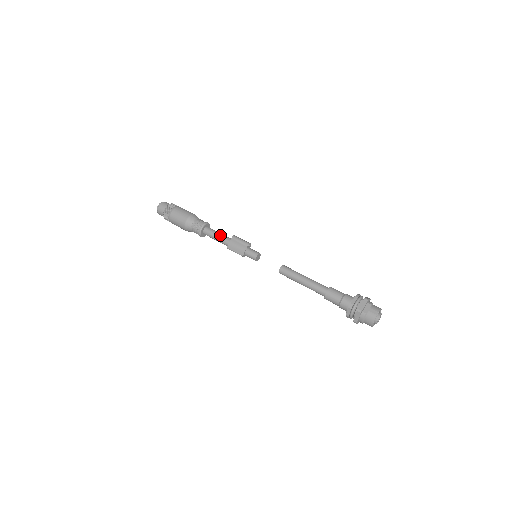
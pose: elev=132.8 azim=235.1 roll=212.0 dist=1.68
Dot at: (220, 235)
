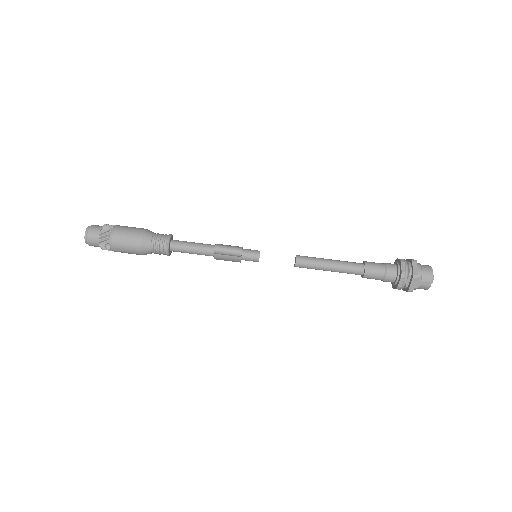
Dot at: (196, 251)
